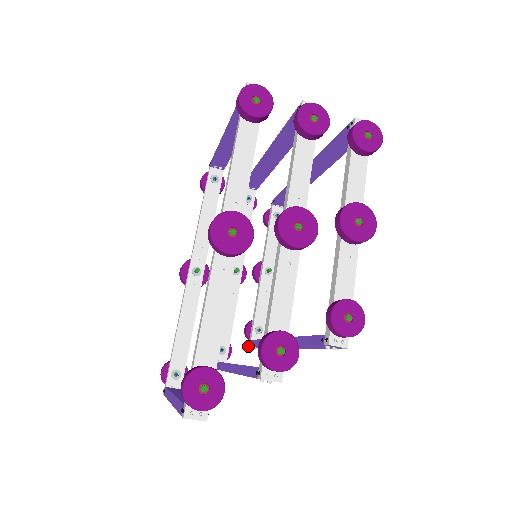
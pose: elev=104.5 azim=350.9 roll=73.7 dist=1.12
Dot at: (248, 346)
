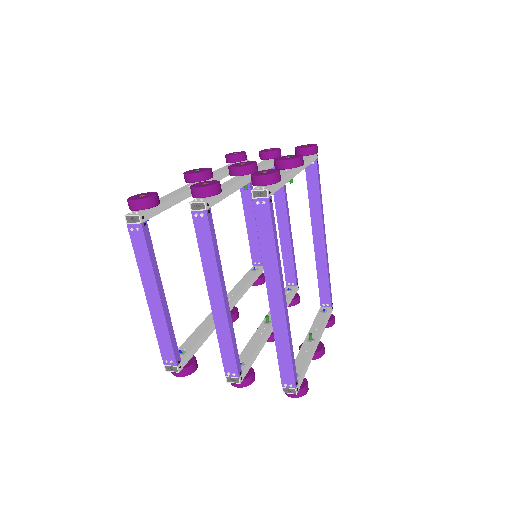
Dot at: occluded
